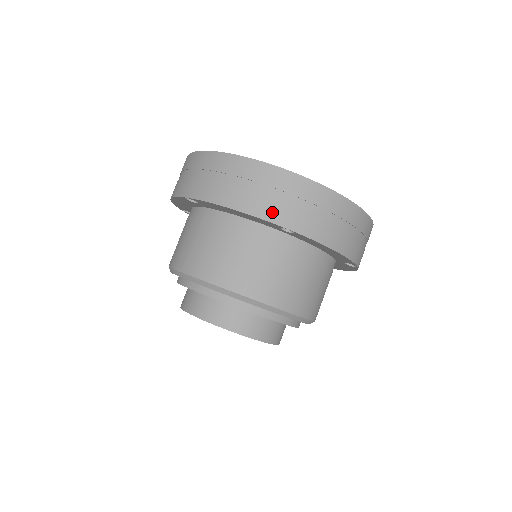
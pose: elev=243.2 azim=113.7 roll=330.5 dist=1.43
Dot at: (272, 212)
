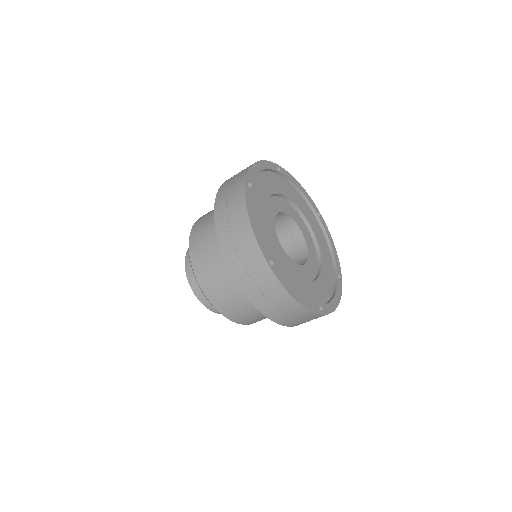
Dot at: (288, 323)
